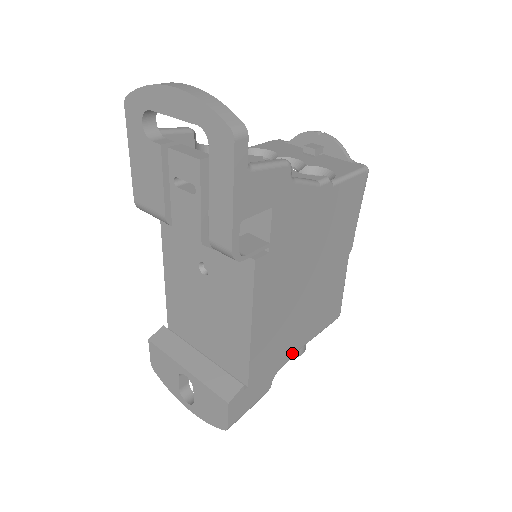
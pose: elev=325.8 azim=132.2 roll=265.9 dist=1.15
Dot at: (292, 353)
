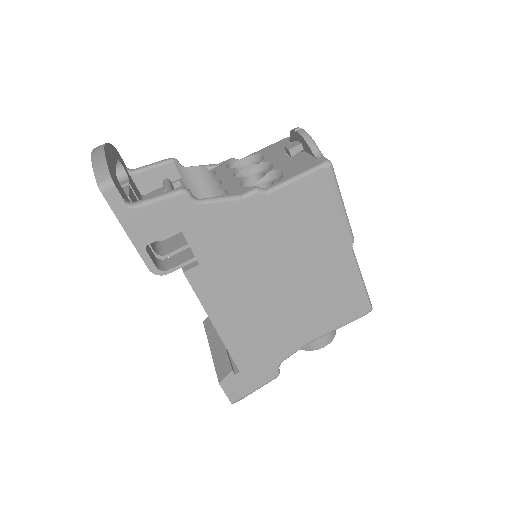
Dot at: (297, 346)
